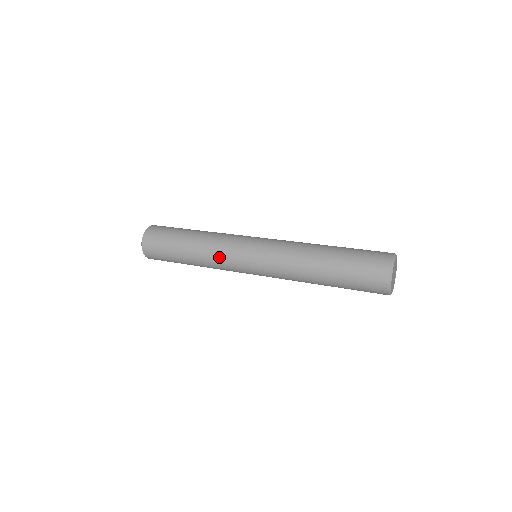
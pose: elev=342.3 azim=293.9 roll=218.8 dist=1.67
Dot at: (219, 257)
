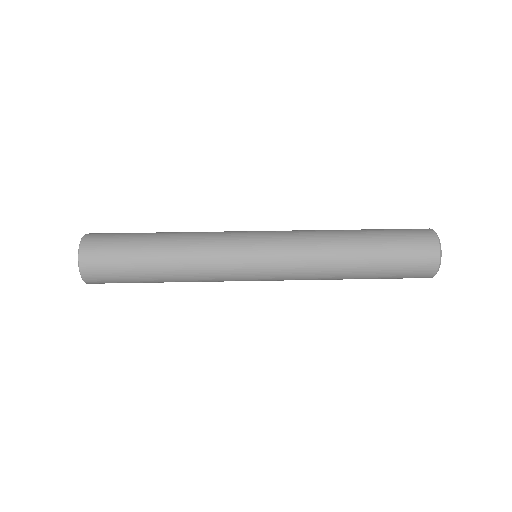
Dot at: (213, 277)
